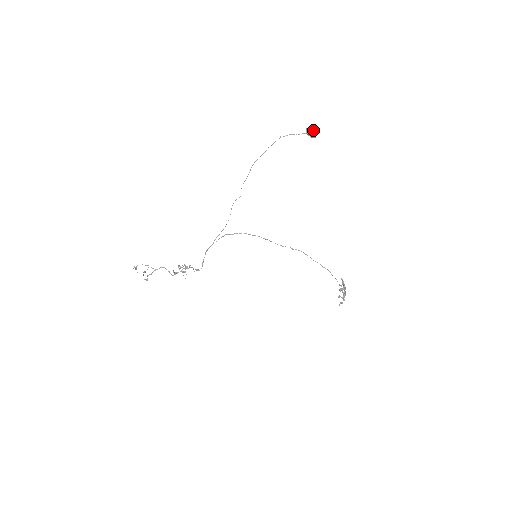
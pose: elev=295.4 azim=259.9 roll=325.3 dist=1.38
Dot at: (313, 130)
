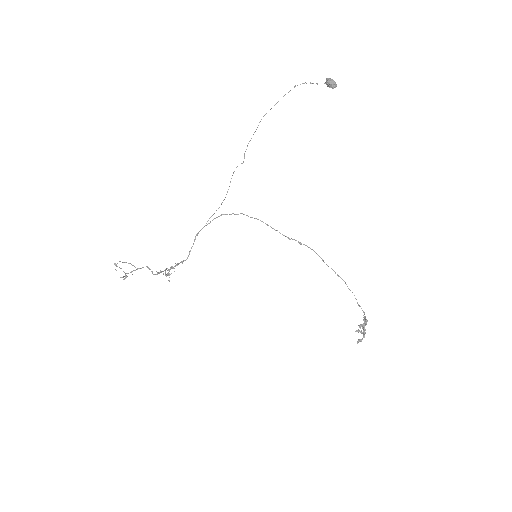
Dot at: occluded
